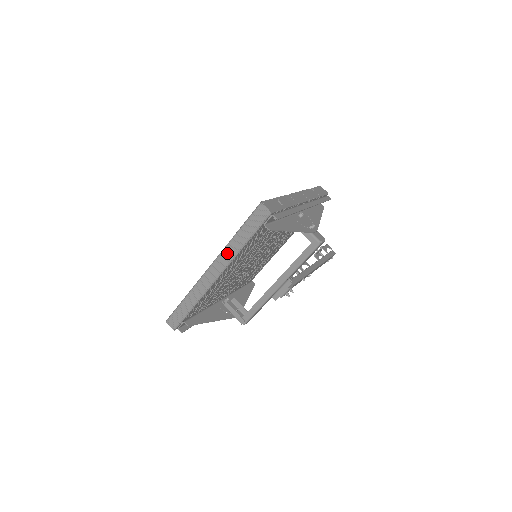
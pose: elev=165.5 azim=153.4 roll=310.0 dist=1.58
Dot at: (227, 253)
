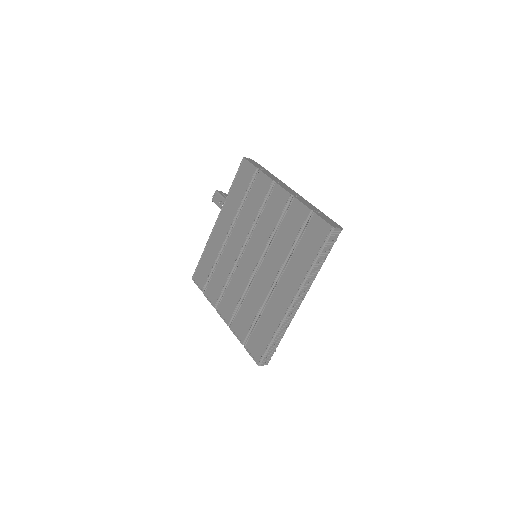
Dot at: (309, 281)
